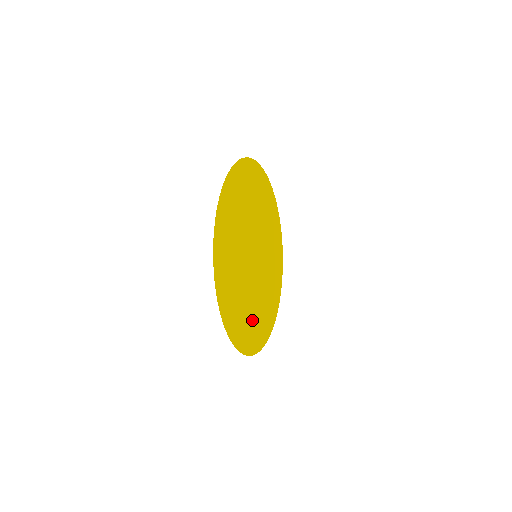
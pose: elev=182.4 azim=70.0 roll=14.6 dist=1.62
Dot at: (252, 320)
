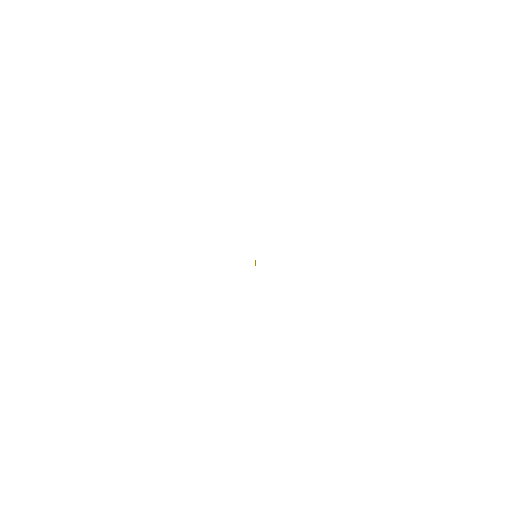
Dot at: occluded
